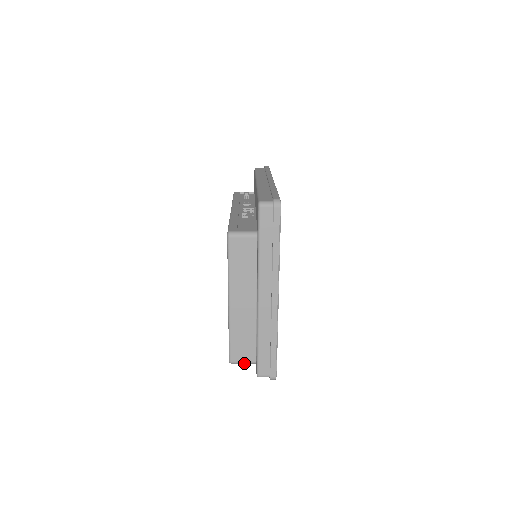
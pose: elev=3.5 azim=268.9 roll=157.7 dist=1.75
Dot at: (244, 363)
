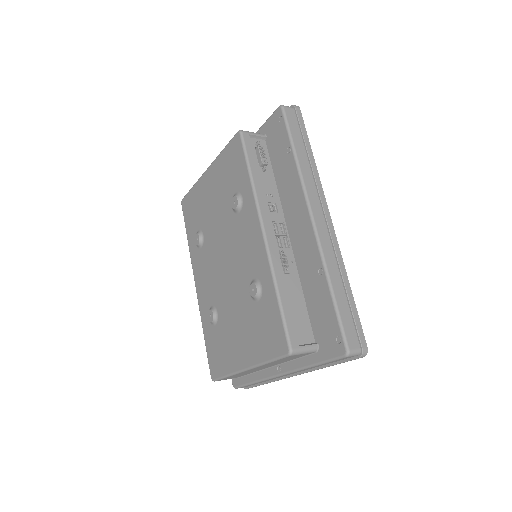
Dot at: occluded
